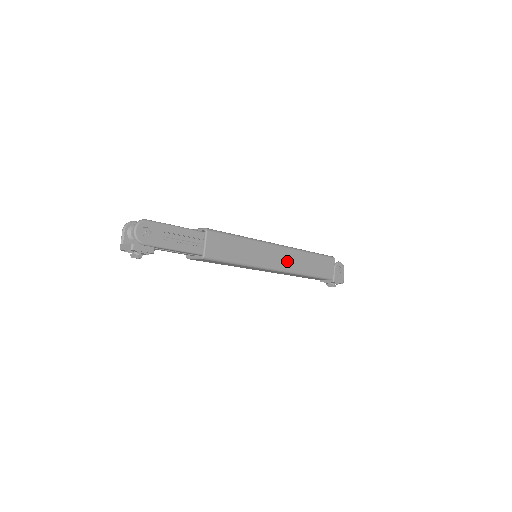
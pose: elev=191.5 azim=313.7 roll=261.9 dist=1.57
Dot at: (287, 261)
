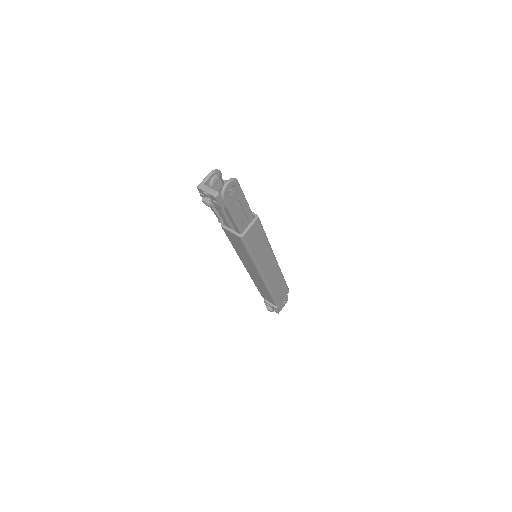
Dot at: (271, 275)
